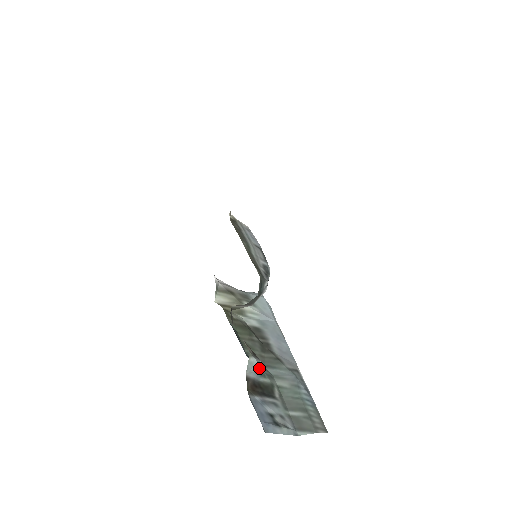
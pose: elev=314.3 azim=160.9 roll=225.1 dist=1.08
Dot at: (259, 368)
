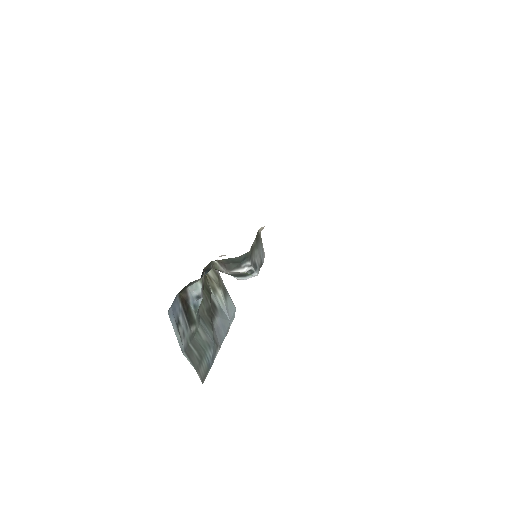
Dot at: (198, 299)
